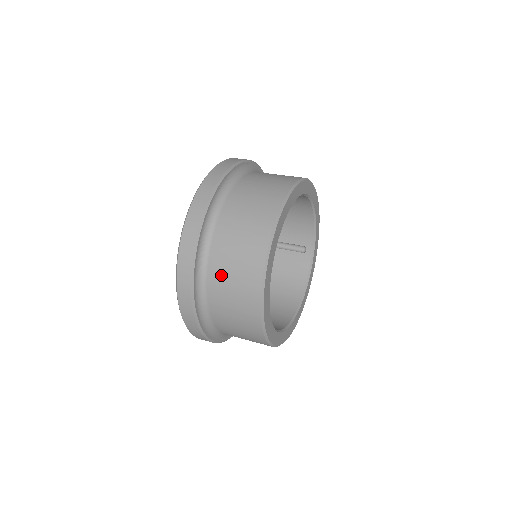
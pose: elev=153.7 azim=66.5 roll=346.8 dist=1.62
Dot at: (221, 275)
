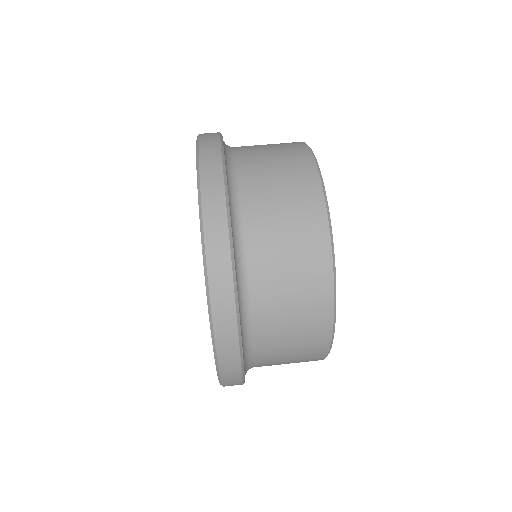
Dot at: (274, 326)
